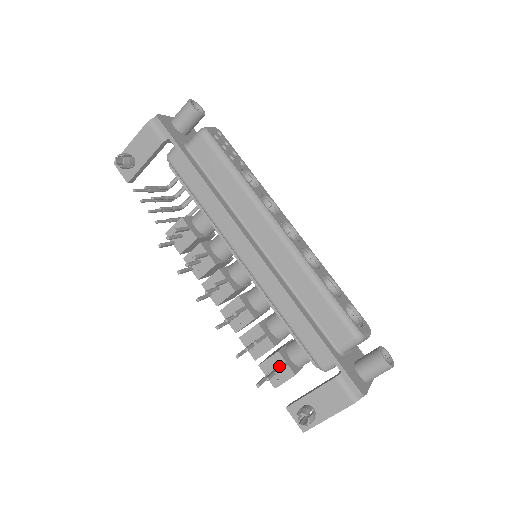
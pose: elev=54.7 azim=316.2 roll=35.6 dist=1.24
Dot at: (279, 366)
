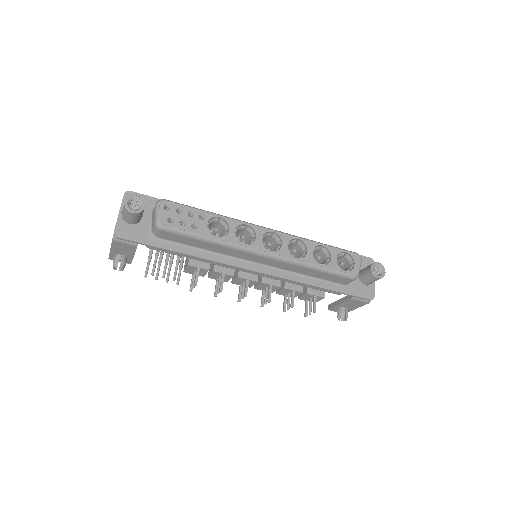
Dot at: (311, 297)
